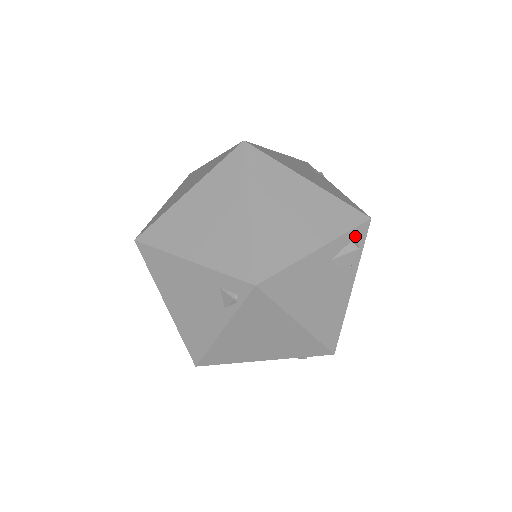
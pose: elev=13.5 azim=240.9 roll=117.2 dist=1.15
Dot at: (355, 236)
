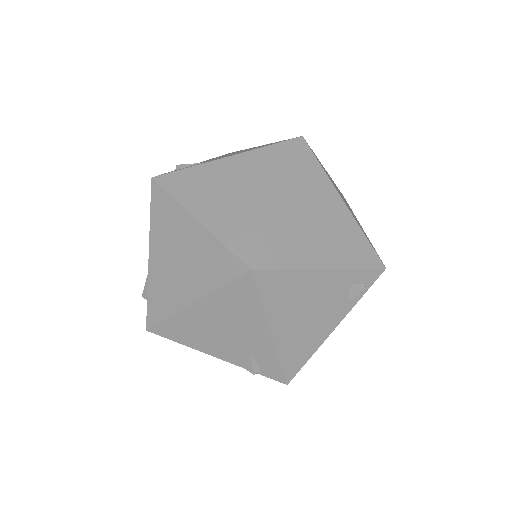
Dot at: occluded
